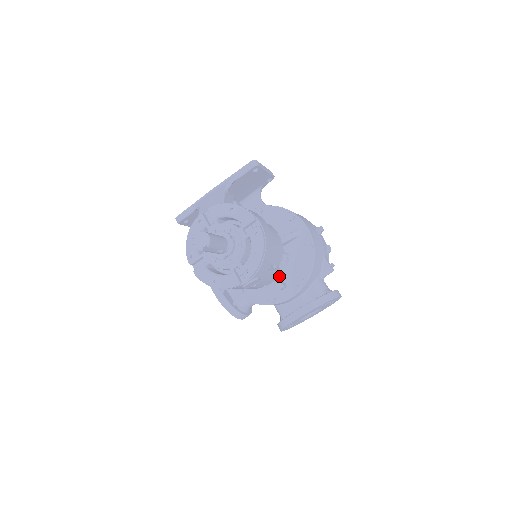
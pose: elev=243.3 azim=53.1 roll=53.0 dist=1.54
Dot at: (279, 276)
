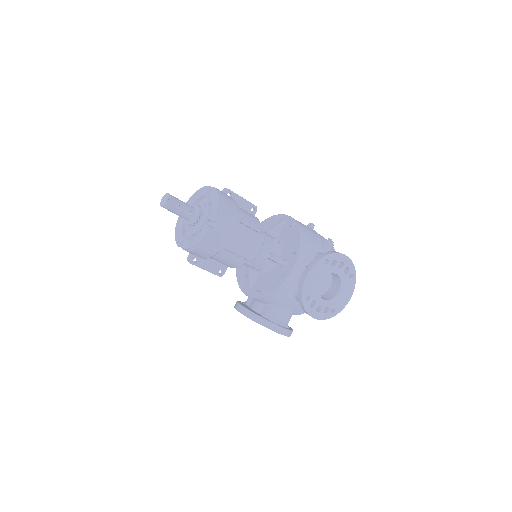
Dot at: occluded
